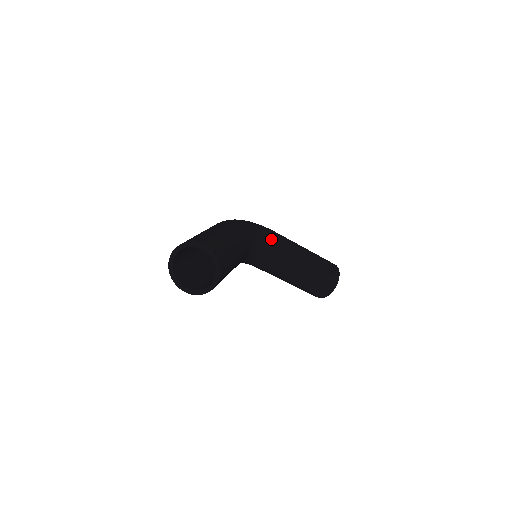
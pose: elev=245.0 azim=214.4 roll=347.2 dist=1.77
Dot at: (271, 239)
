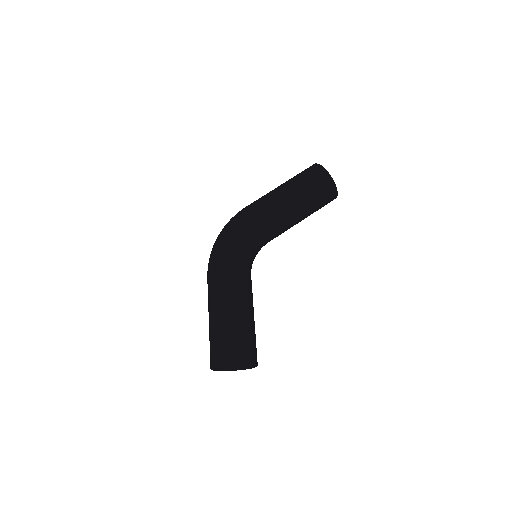
Dot at: (255, 232)
